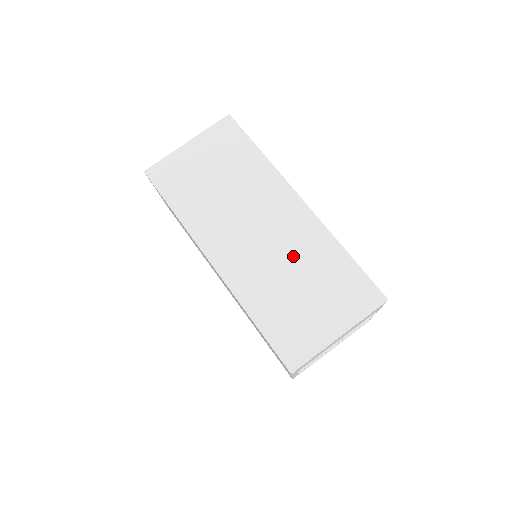
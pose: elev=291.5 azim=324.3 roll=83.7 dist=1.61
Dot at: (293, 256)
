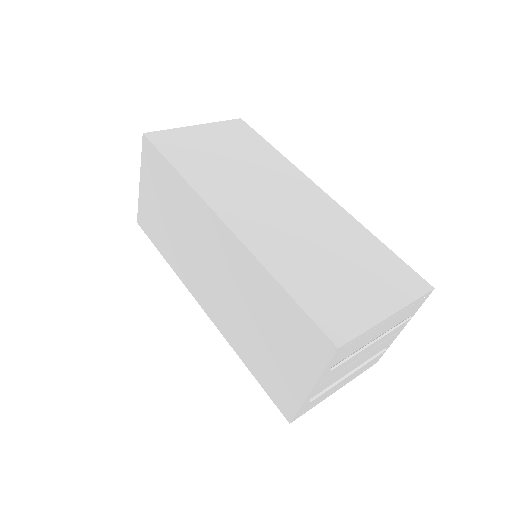
Dot at: (321, 233)
